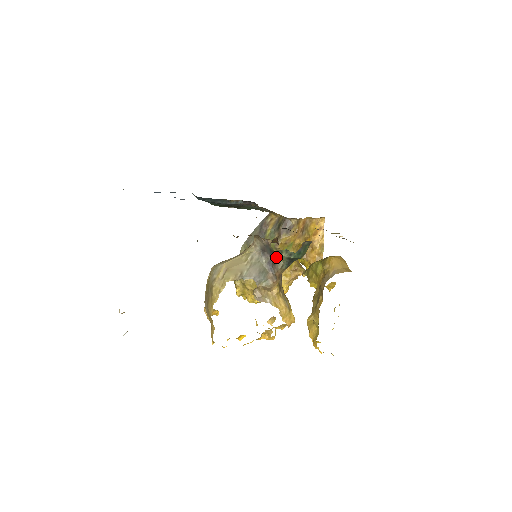
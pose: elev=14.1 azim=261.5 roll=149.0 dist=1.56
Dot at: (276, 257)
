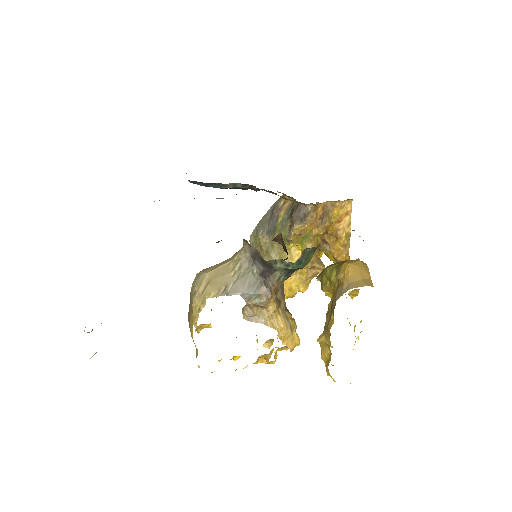
Dot at: (270, 267)
